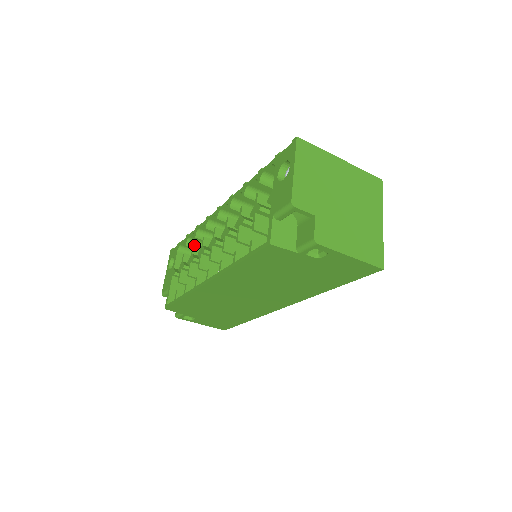
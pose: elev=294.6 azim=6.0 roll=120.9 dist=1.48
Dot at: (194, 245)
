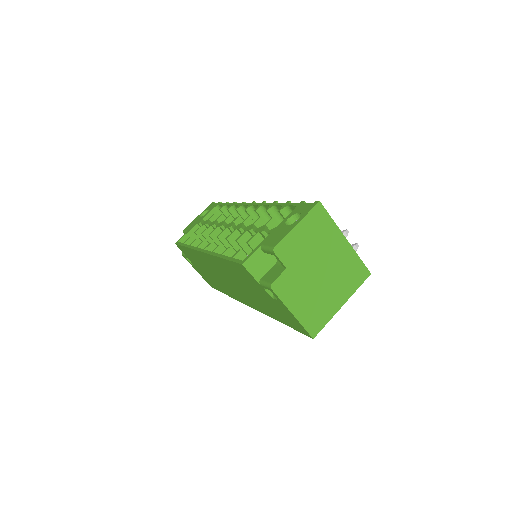
Dot at: occluded
